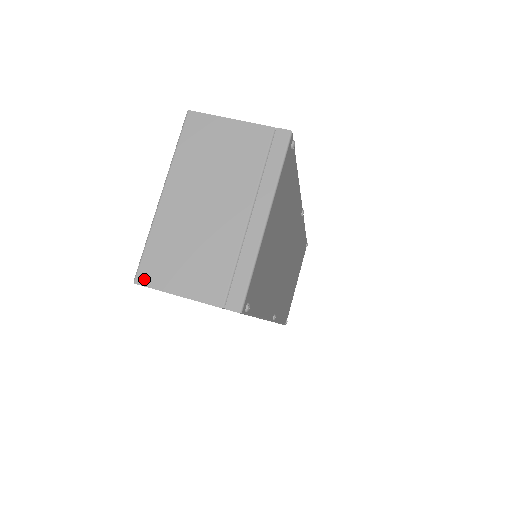
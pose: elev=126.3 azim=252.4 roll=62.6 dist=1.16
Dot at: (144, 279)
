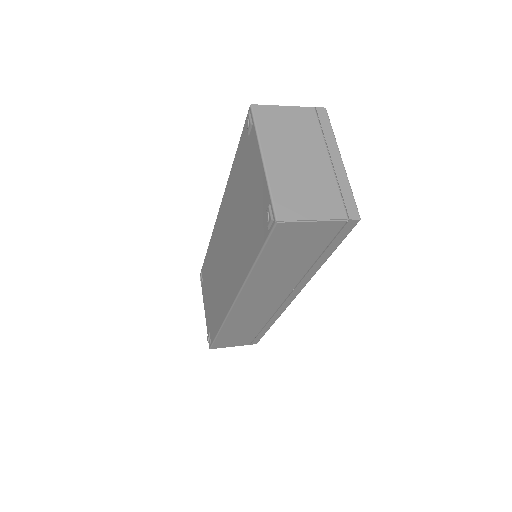
Dot at: (284, 217)
